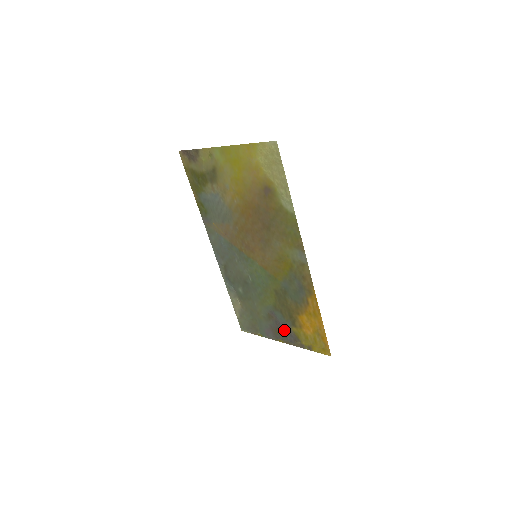
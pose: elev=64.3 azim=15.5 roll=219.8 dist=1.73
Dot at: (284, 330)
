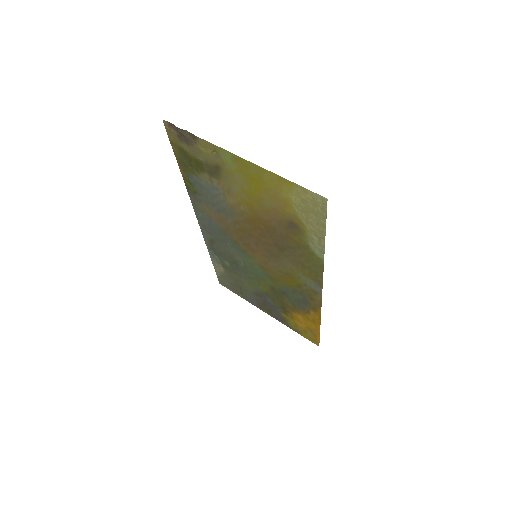
Dot at: (272, 309)
